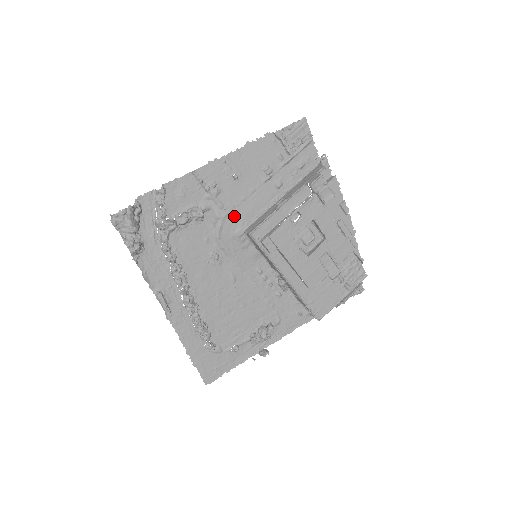
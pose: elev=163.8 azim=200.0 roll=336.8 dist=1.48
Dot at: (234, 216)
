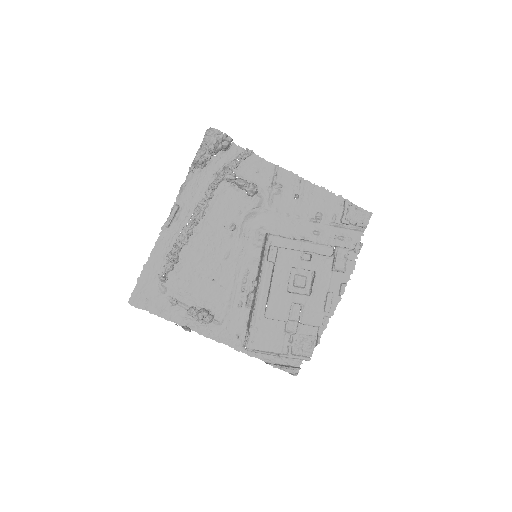
Dot at: (271, 218)
